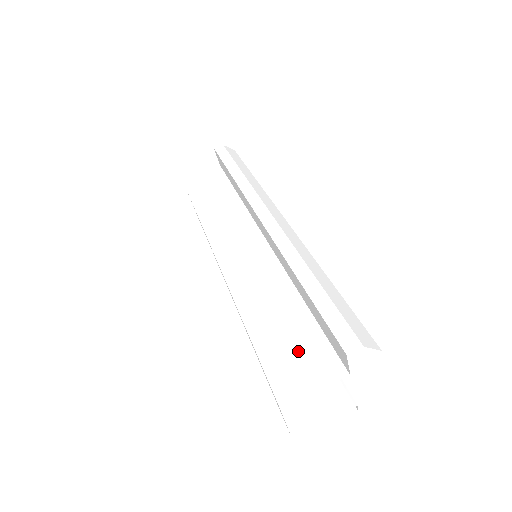
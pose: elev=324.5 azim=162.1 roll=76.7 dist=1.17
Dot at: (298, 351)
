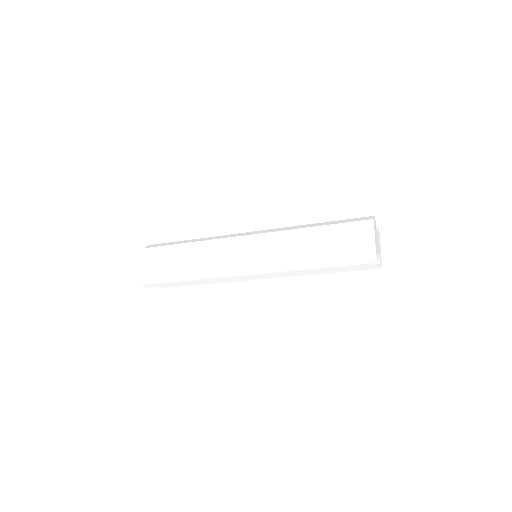
Dot at: occluded
